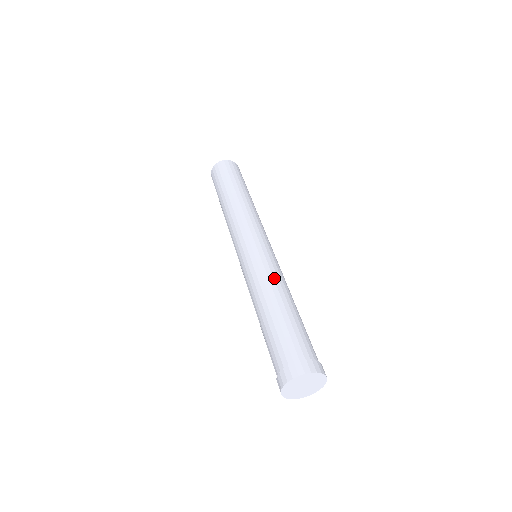
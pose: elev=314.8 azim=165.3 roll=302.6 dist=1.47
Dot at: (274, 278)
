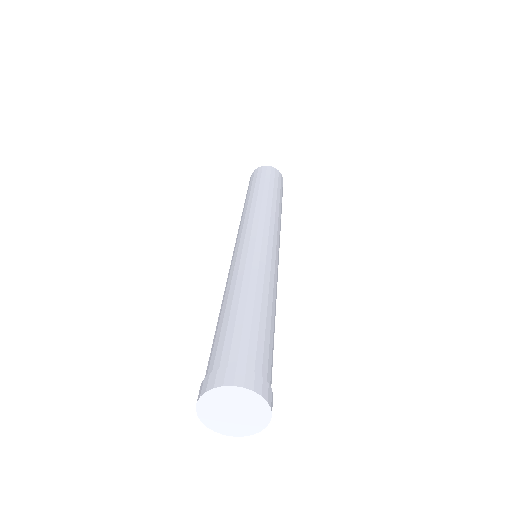
Dot at: (245, 271)
